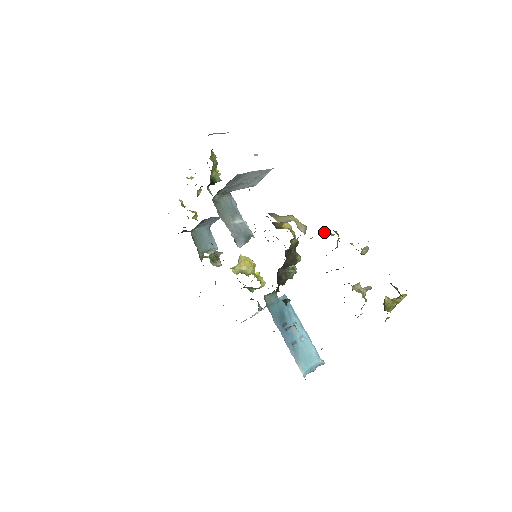
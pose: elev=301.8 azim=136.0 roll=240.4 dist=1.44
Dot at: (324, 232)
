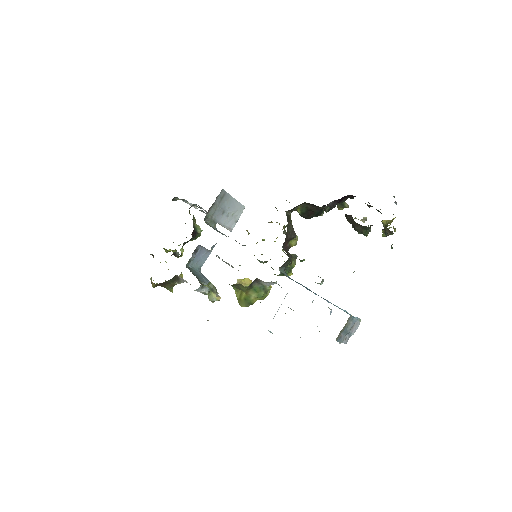
Dot at: occluded
